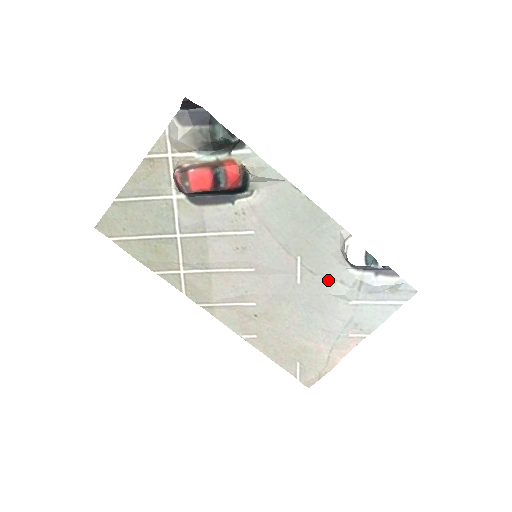
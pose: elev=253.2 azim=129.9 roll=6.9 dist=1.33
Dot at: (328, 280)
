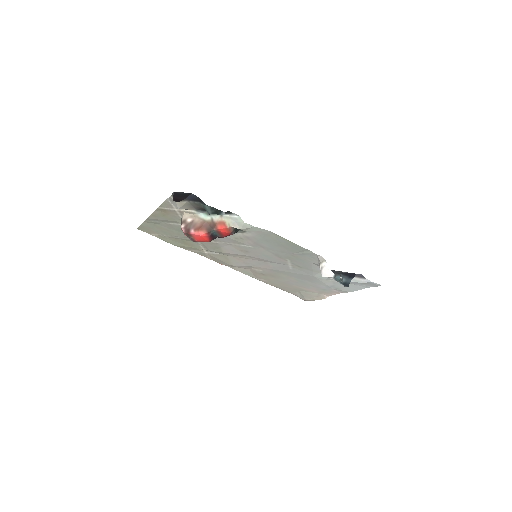
Dot at: (312, 271)
